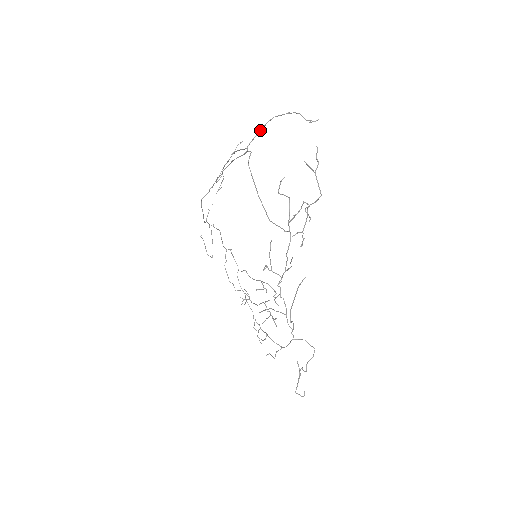
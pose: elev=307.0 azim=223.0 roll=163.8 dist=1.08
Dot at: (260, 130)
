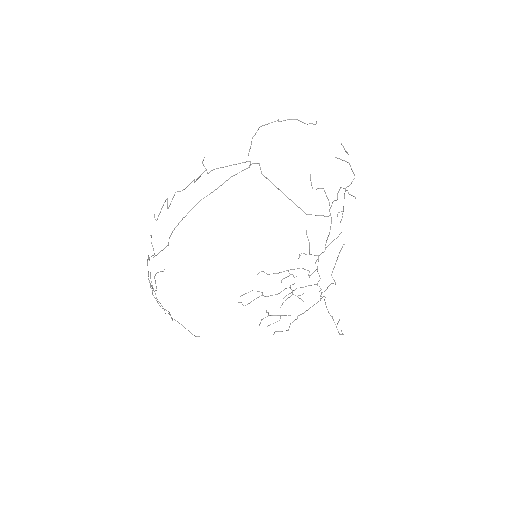
Dot at: occluded
